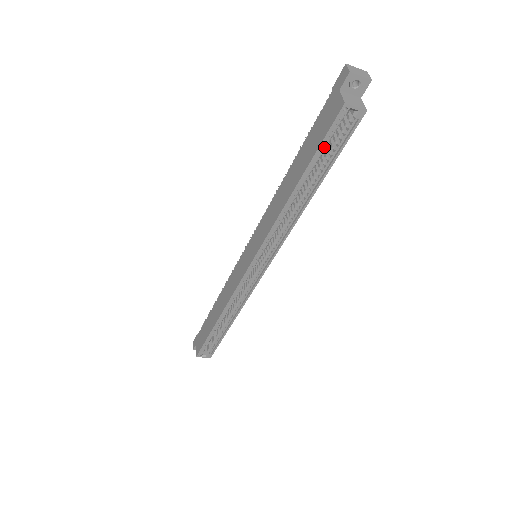
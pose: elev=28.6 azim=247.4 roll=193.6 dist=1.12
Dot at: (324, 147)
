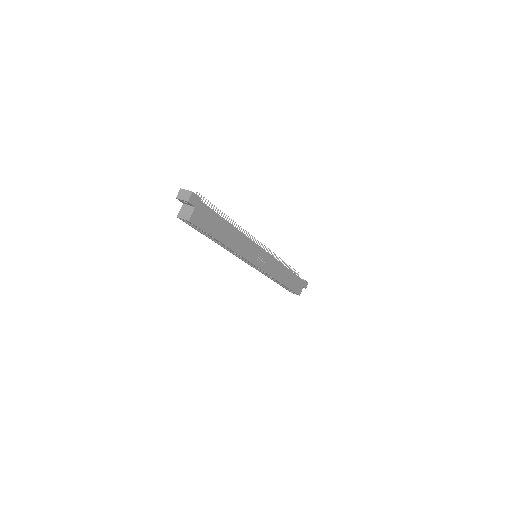
Dot at: occluded
